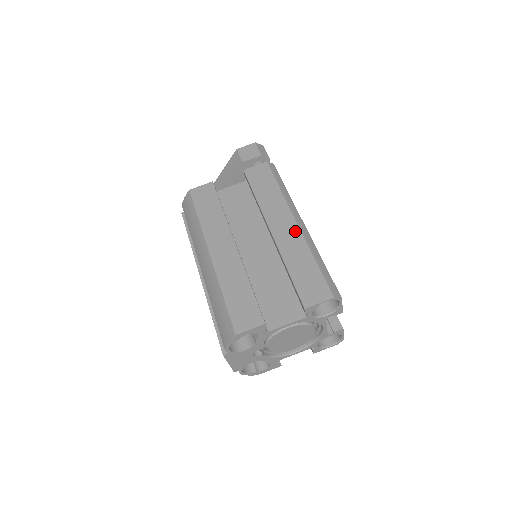
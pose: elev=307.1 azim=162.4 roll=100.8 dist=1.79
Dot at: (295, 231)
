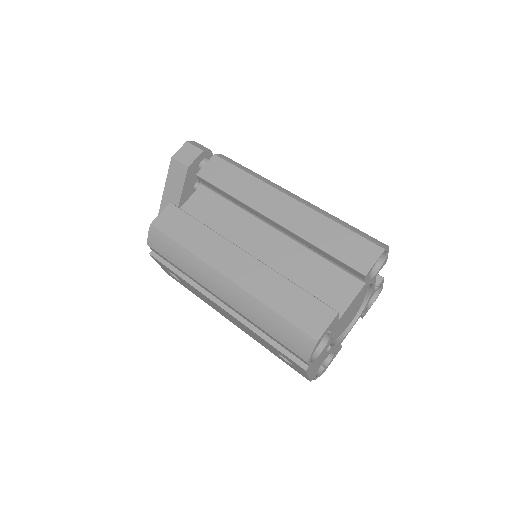
Dot at: (298, 207)
